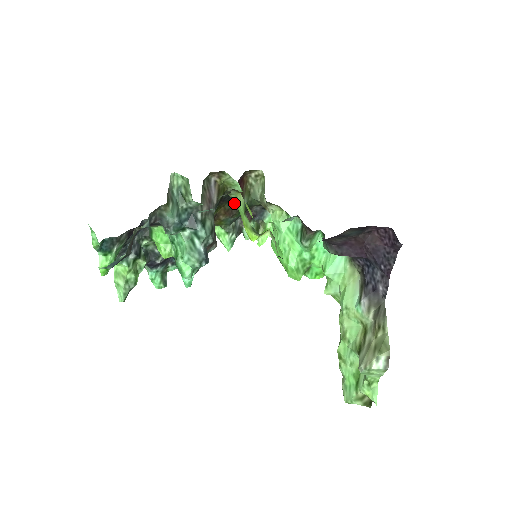
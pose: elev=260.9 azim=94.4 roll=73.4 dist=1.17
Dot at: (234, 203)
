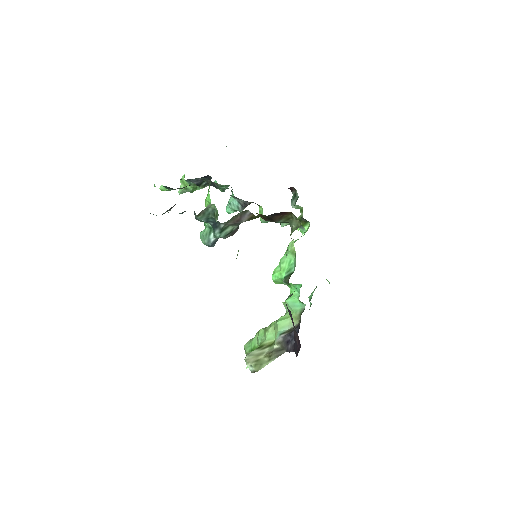
Dot at: (270, 218)
